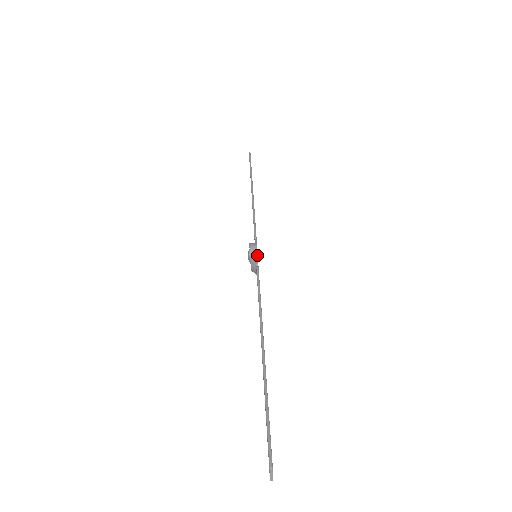
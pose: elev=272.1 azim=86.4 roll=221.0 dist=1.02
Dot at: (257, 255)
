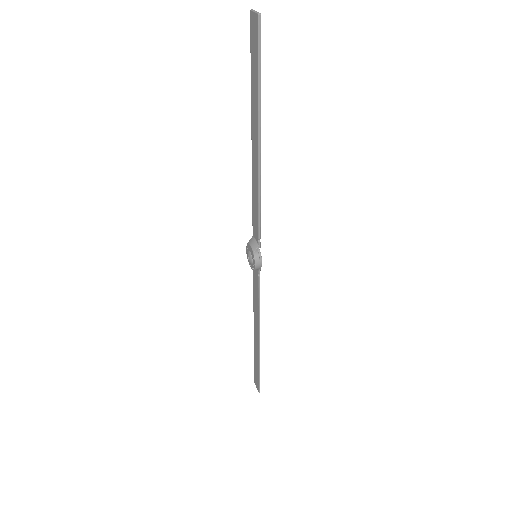
Dot at: occluded
